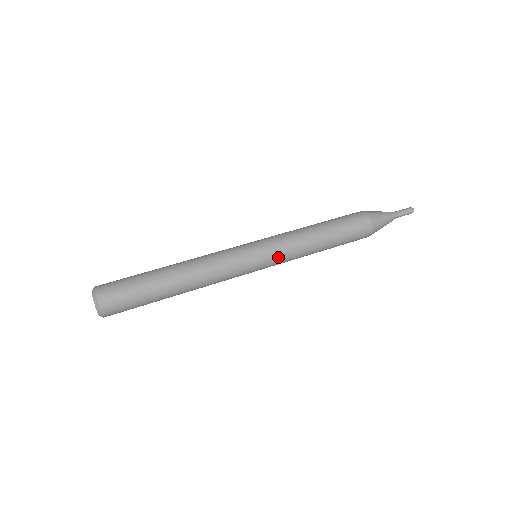
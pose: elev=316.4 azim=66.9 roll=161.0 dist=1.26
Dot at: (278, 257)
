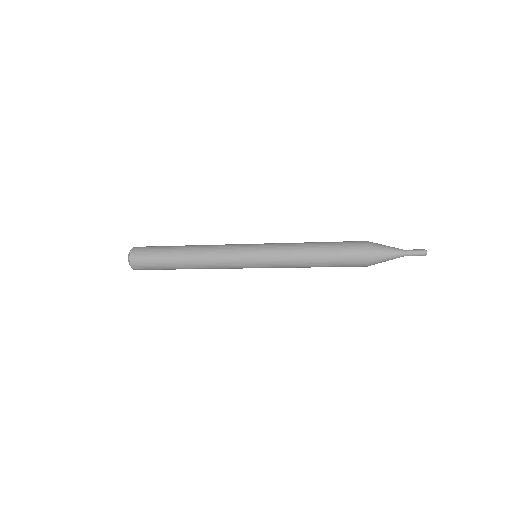
Dot at: (269, 254)
